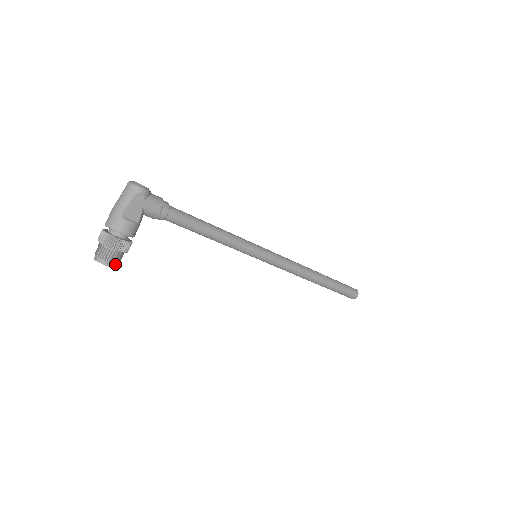
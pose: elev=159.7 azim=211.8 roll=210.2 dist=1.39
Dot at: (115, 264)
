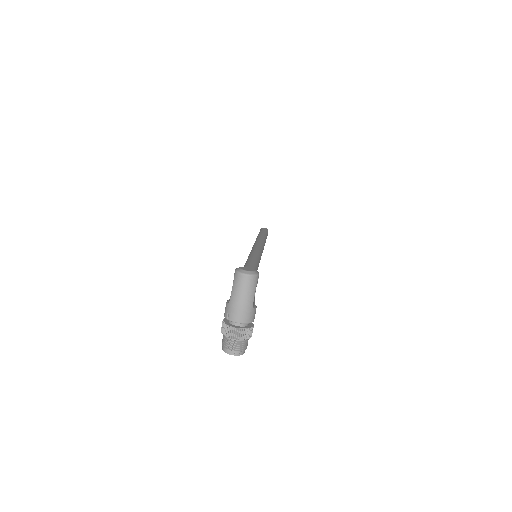
Dot at: occluded
